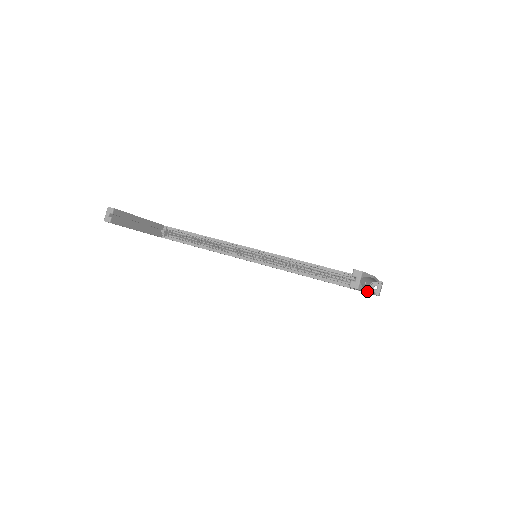
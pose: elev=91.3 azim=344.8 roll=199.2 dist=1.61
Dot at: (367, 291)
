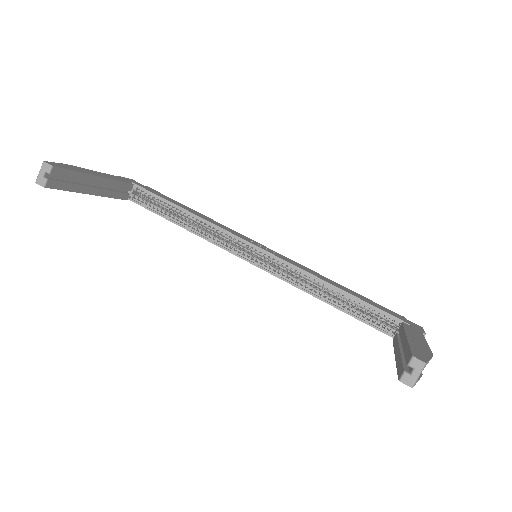
Dot at: (419, 379)
